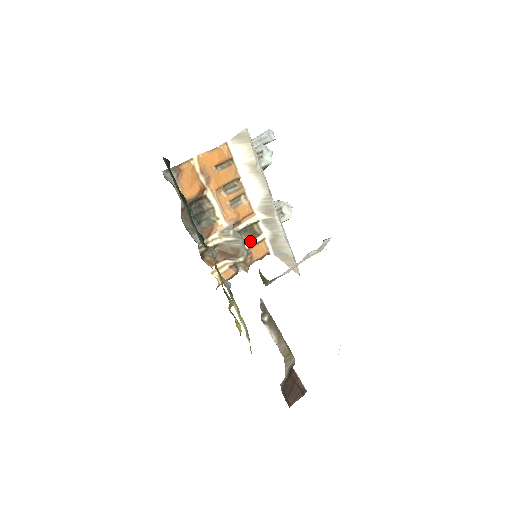
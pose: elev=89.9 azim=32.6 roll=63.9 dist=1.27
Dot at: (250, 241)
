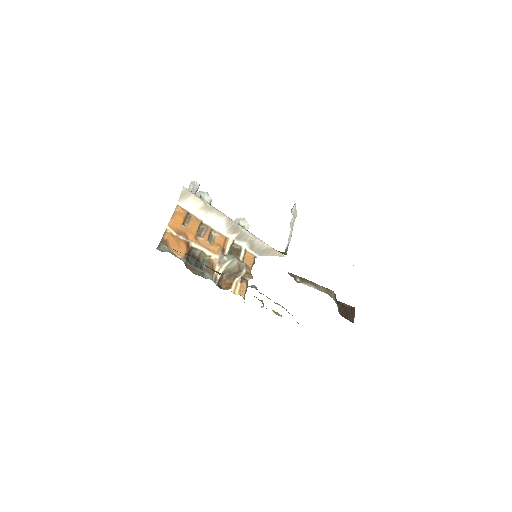
Dot at: (239, 257)
